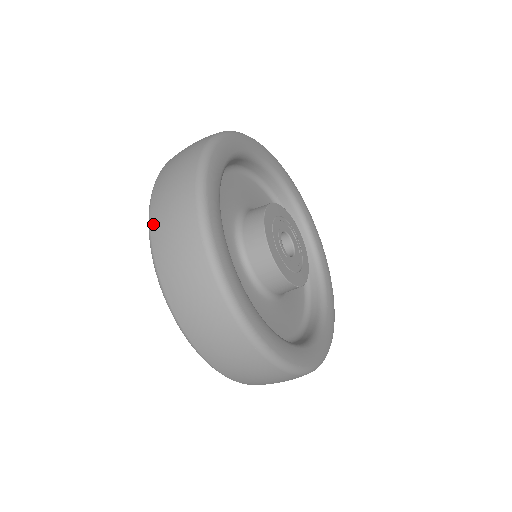
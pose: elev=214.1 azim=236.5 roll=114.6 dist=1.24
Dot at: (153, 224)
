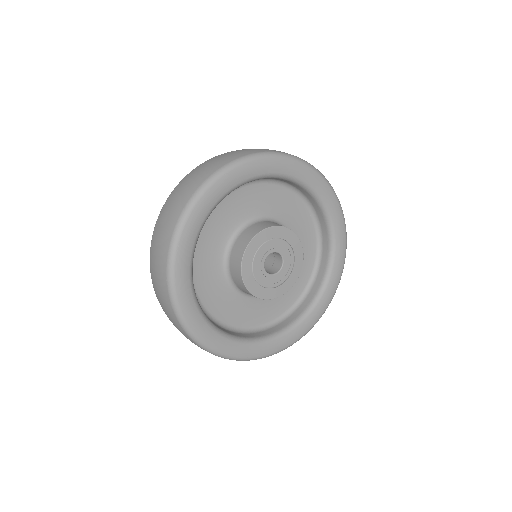
Dot at: (152, 243)
